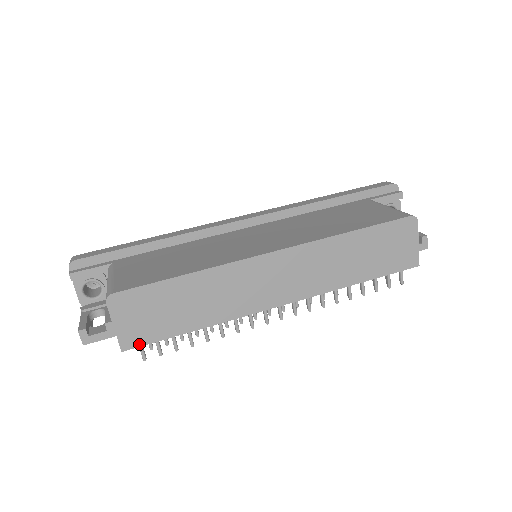
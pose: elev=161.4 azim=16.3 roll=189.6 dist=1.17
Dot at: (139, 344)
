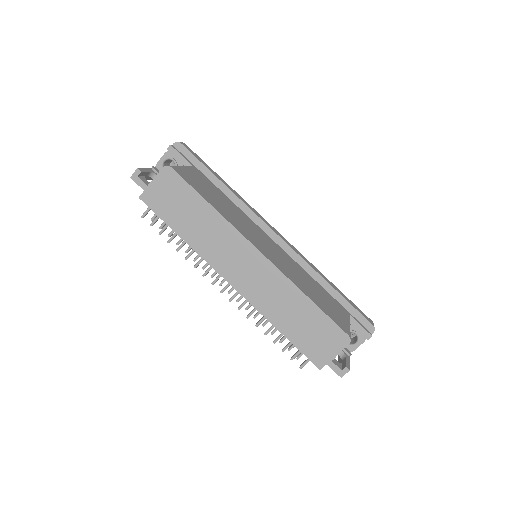
Dot at: (150, 205)
